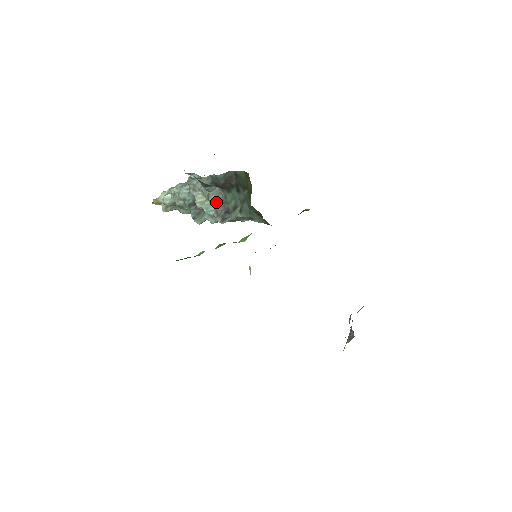
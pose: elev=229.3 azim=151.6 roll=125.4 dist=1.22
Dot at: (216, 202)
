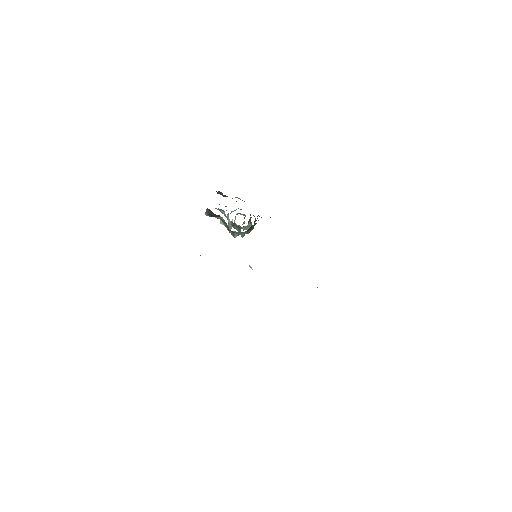
Dot at: occluded
